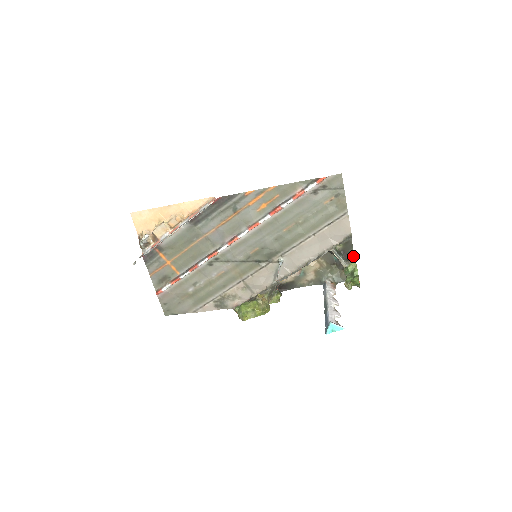
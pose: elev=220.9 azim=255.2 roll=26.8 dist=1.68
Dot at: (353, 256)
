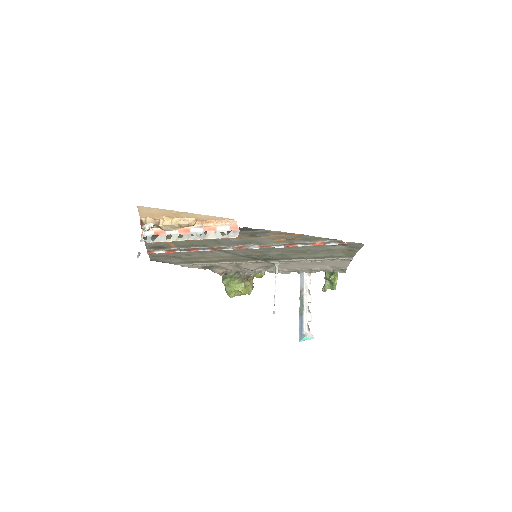
Dot at: occluded
